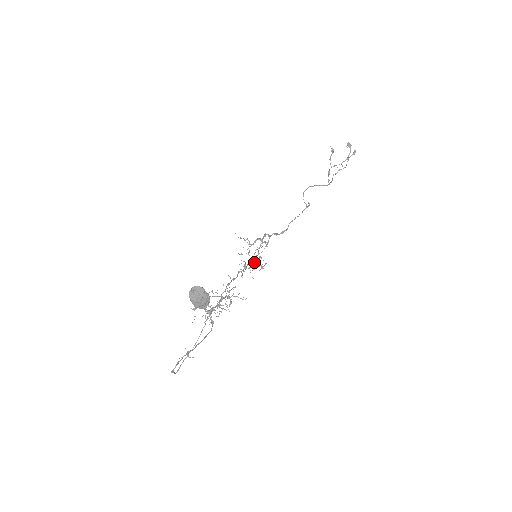
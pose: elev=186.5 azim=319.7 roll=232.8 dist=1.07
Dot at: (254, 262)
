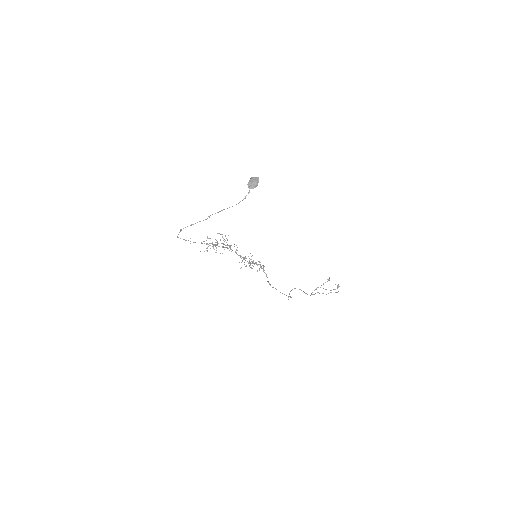
Dot at: (249, 263)
